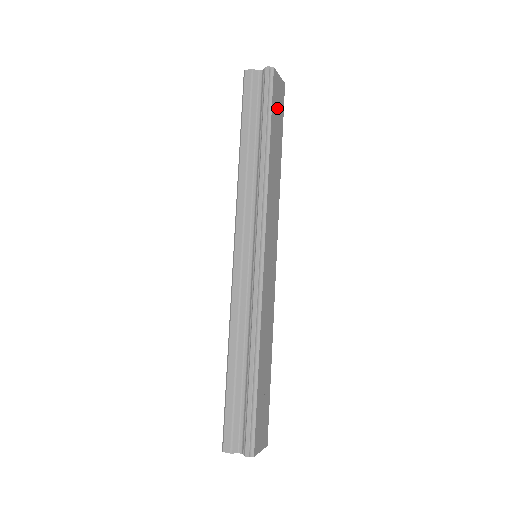
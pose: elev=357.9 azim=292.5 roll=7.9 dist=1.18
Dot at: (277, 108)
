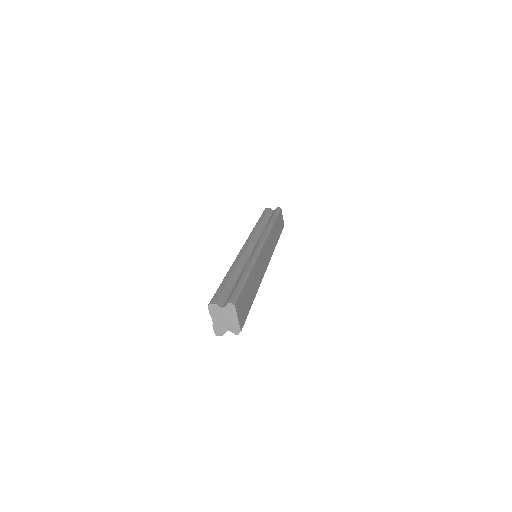
Dot at: (280, 222)
